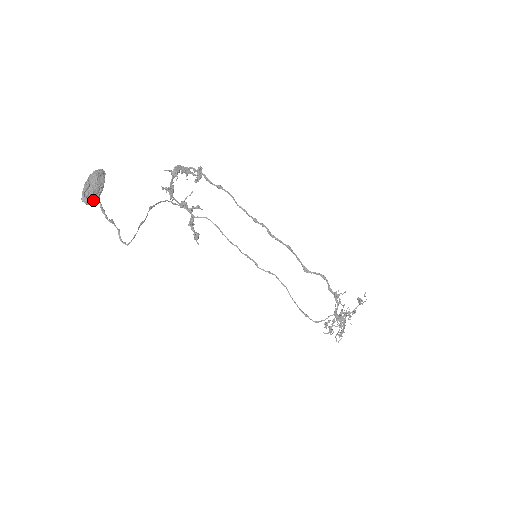
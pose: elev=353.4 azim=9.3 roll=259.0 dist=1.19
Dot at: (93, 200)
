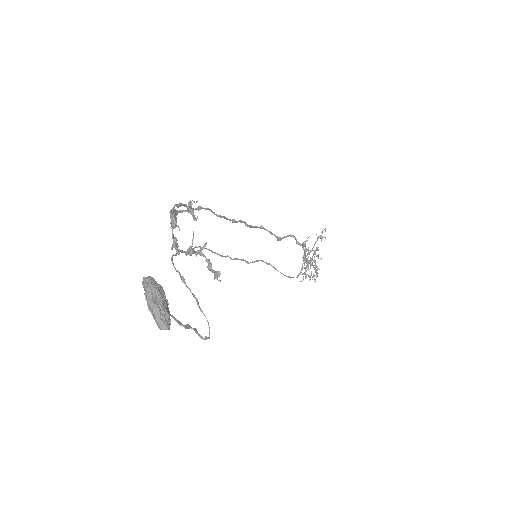
Dot at: (169, 320)
